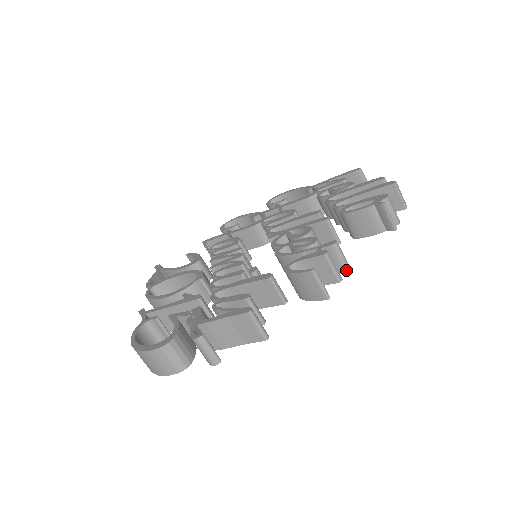
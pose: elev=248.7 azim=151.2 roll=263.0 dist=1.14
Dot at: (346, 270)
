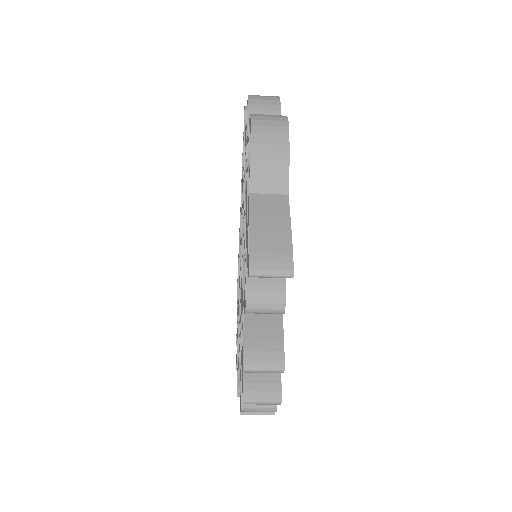
Dot at: occluded
